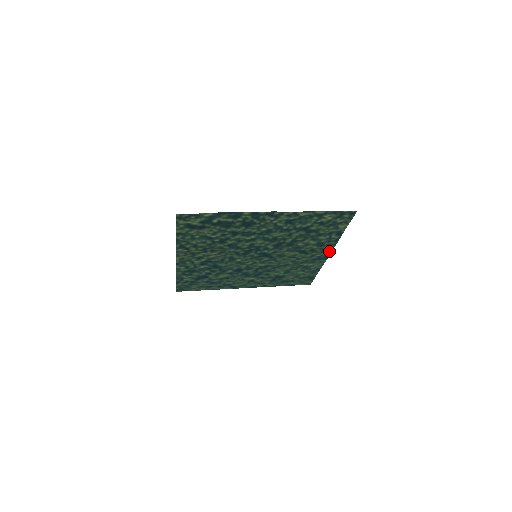
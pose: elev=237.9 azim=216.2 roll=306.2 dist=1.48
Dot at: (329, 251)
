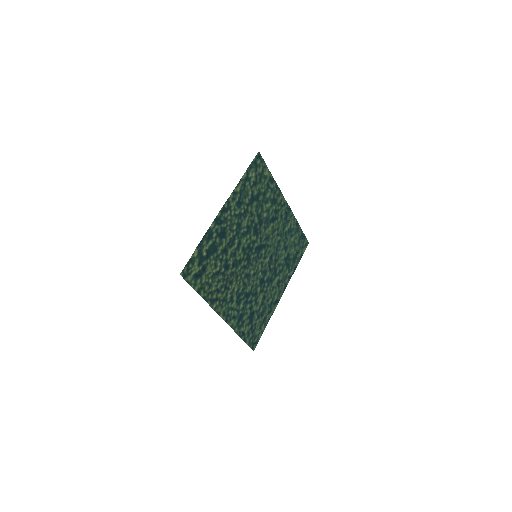
Dot at: (284, 201)
